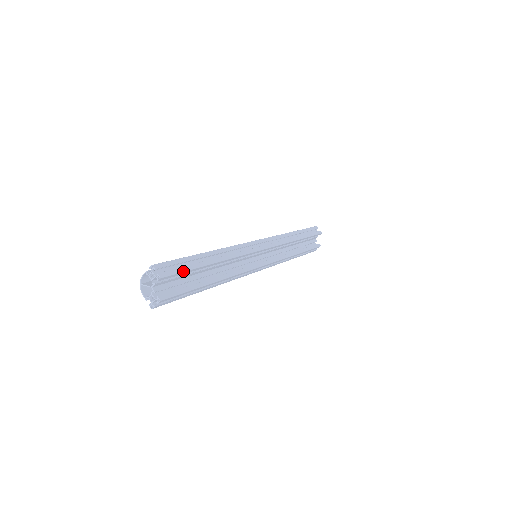
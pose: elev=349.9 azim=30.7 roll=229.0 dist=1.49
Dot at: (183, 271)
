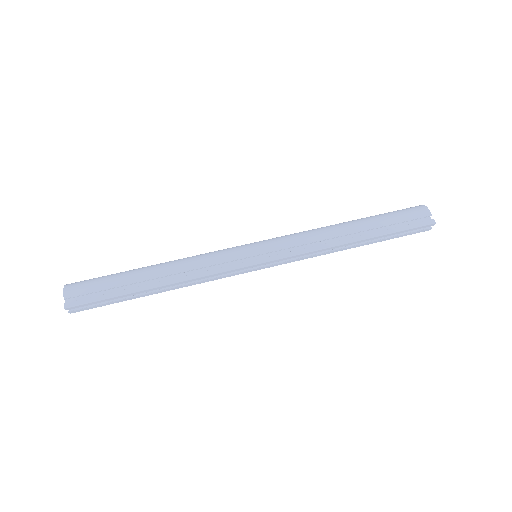
Dot at: occluded
